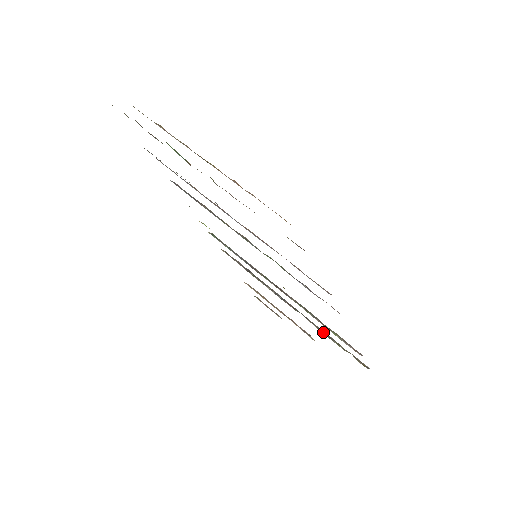
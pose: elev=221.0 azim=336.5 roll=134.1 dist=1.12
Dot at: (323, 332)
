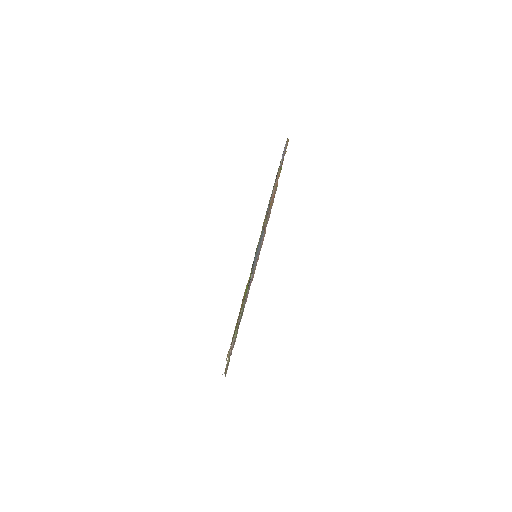
Dot at: occluded
